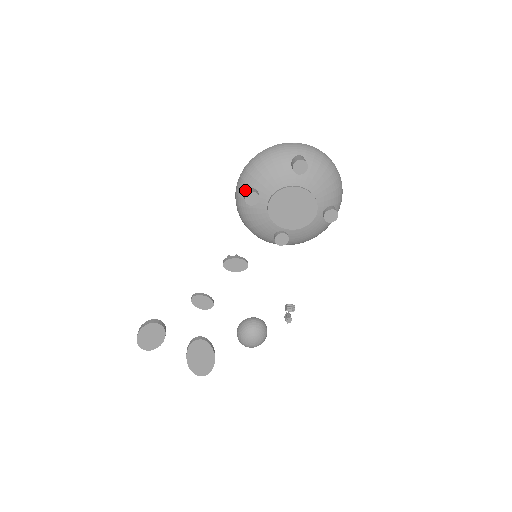
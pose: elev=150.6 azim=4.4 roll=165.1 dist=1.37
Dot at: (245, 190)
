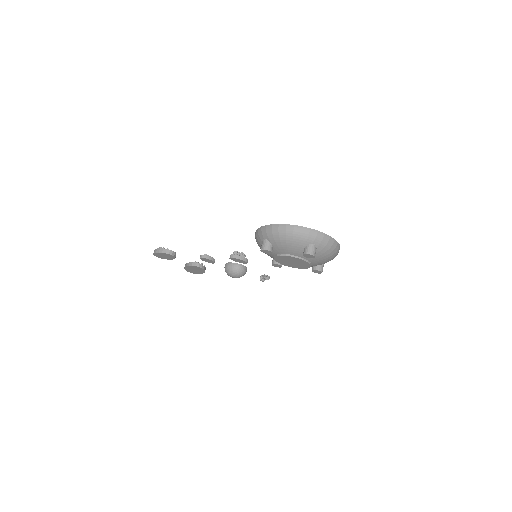
Dot at: (264, 241)
